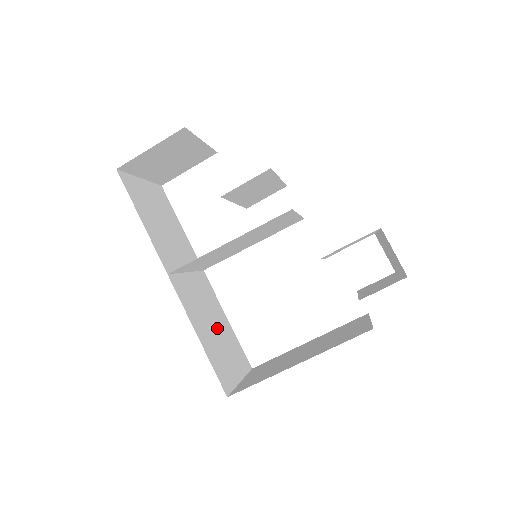
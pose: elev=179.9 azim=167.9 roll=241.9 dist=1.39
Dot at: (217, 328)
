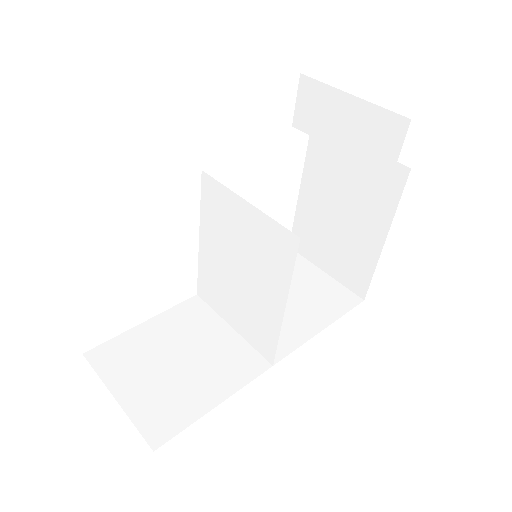
Dot at: occluded
